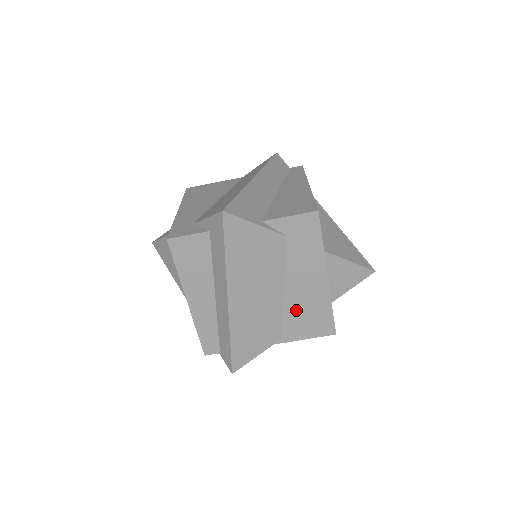
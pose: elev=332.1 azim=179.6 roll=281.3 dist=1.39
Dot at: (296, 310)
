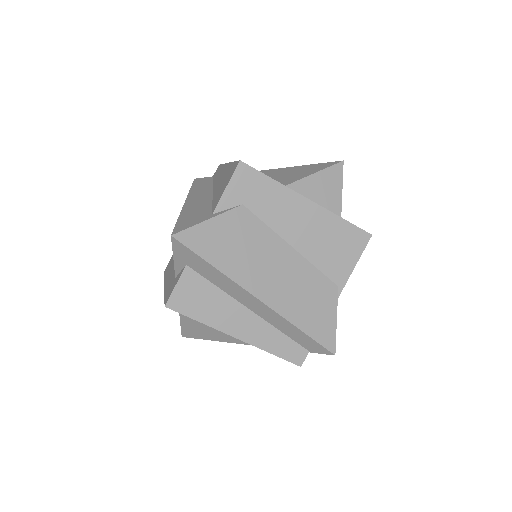
Dot at: (319, 251)
